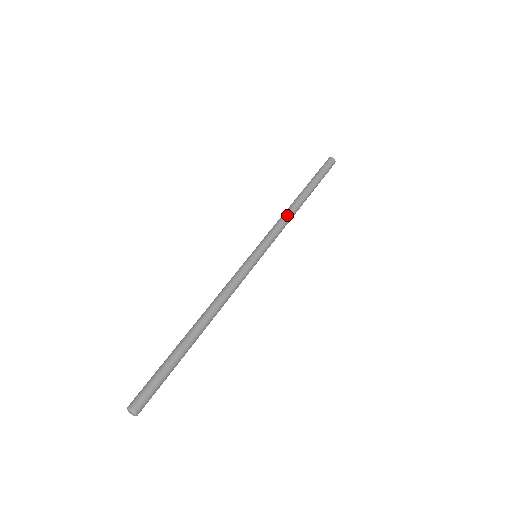
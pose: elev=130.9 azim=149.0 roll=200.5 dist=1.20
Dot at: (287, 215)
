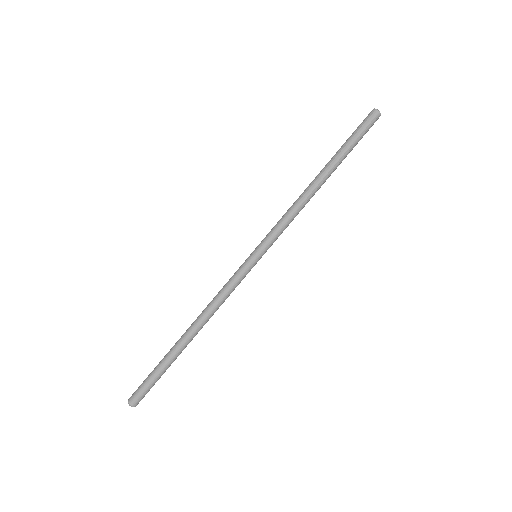
Dot at: (296, 203)
